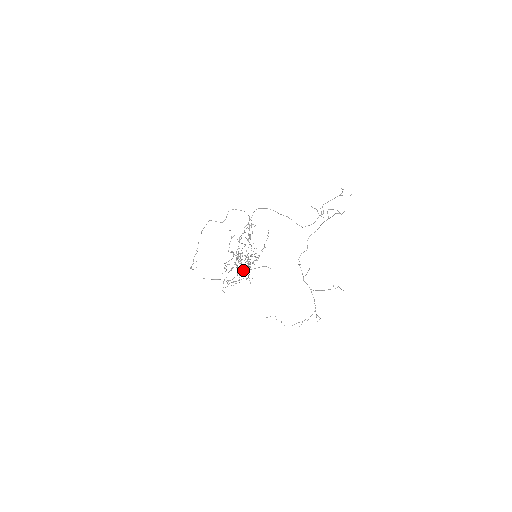
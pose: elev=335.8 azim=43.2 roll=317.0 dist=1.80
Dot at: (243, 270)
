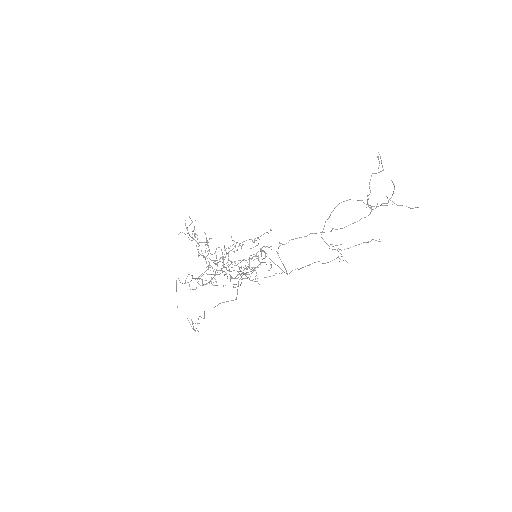
Dot at: occluded
